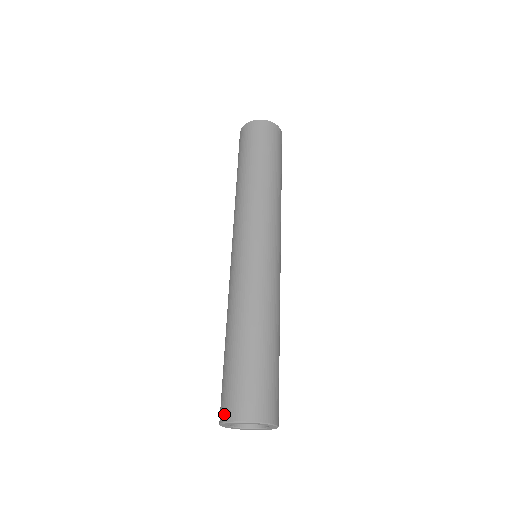
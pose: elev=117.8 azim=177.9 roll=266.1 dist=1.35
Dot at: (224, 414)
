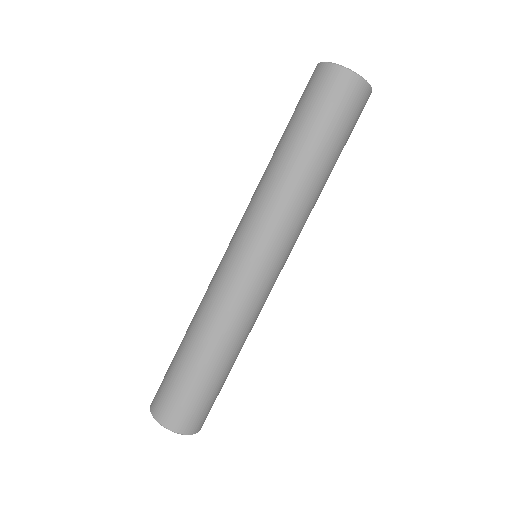
Dot at: occluded
